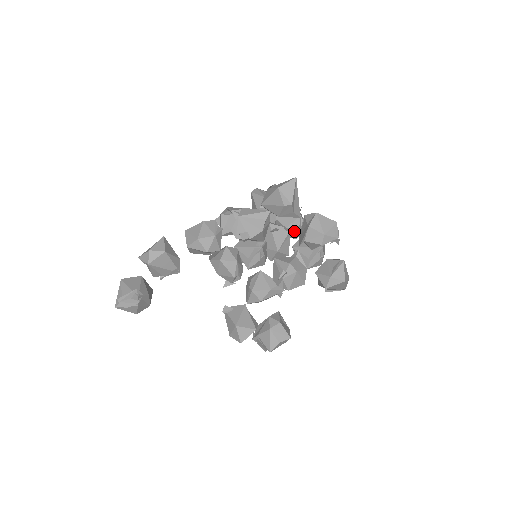
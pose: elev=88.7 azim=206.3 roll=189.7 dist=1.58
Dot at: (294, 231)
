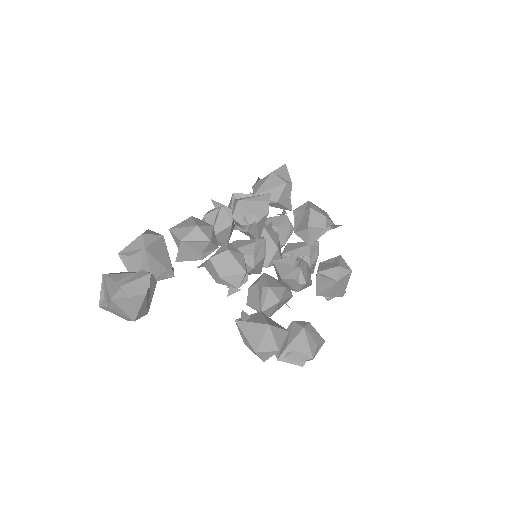
Dot at: (284, 232)
